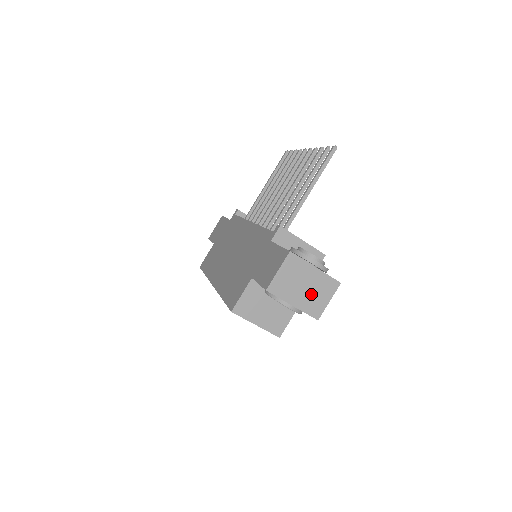
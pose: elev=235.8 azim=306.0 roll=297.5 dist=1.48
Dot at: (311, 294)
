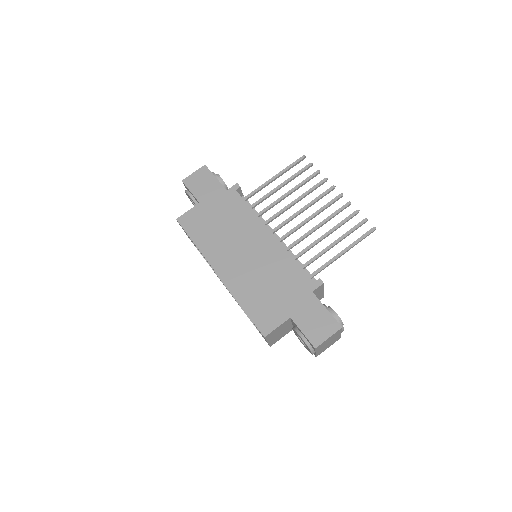
Dot at: (327, 346)
